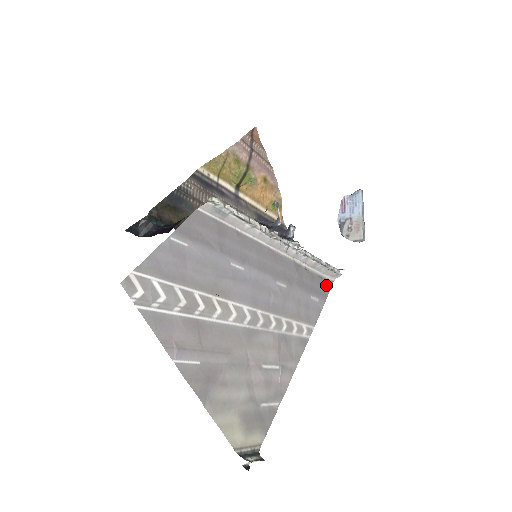
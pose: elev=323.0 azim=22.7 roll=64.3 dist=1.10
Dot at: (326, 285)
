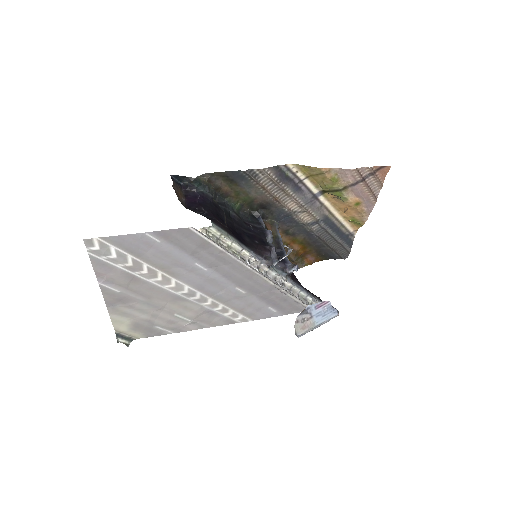
Dot at: (298, 308)
